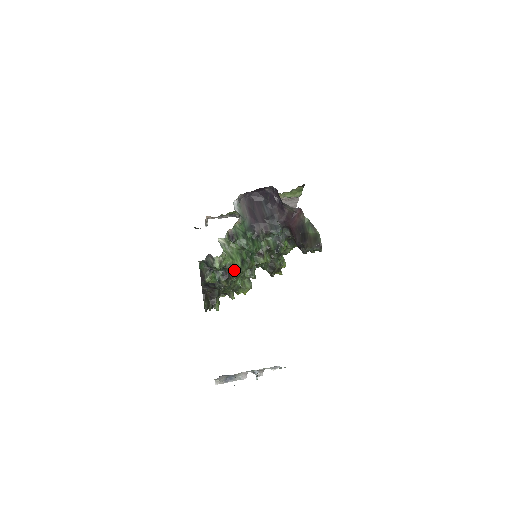
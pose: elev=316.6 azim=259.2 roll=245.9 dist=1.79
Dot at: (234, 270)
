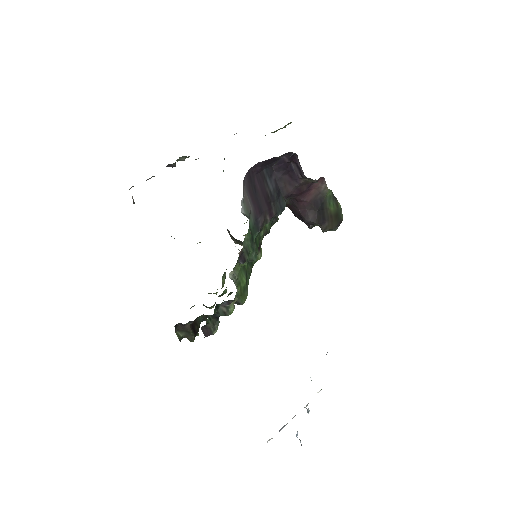
Dot at: (243, 297)
